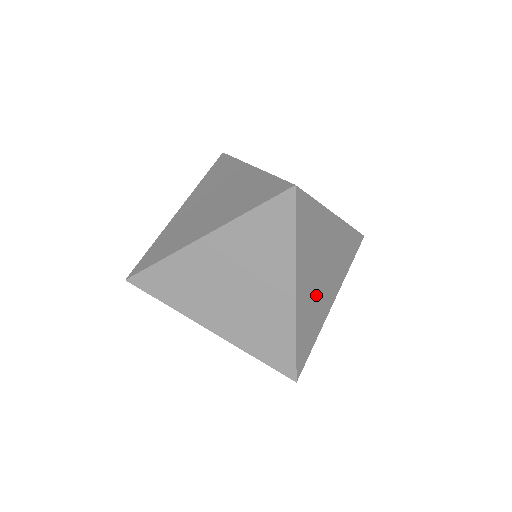
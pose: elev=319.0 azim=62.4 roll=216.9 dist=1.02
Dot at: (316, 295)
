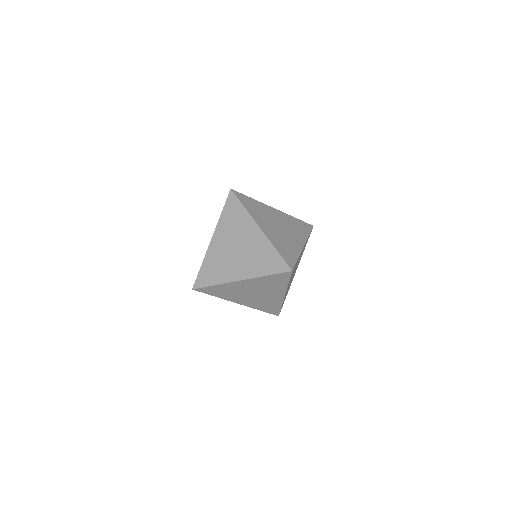
Dot at: occluded
